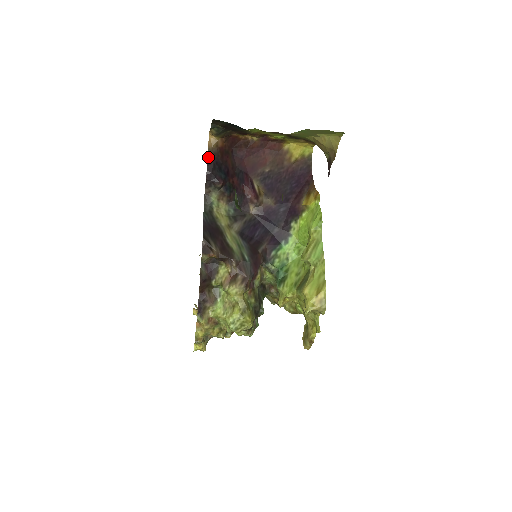
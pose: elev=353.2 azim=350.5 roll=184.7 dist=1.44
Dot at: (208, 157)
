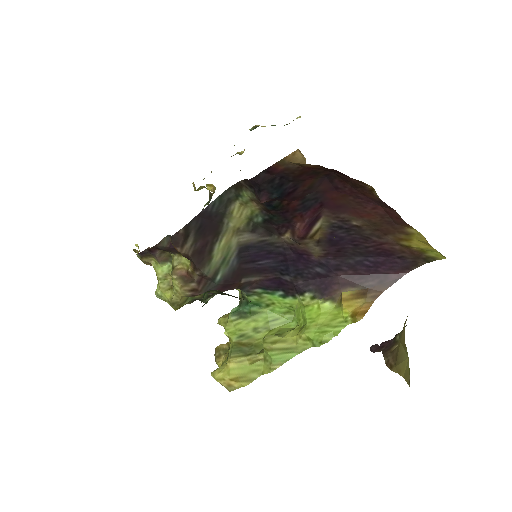
Dot at: (273, 166)
